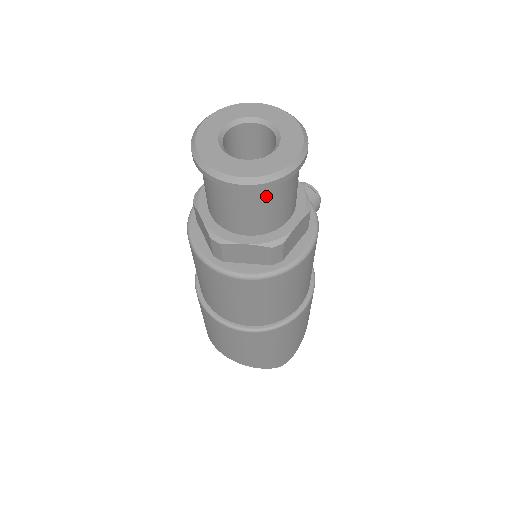
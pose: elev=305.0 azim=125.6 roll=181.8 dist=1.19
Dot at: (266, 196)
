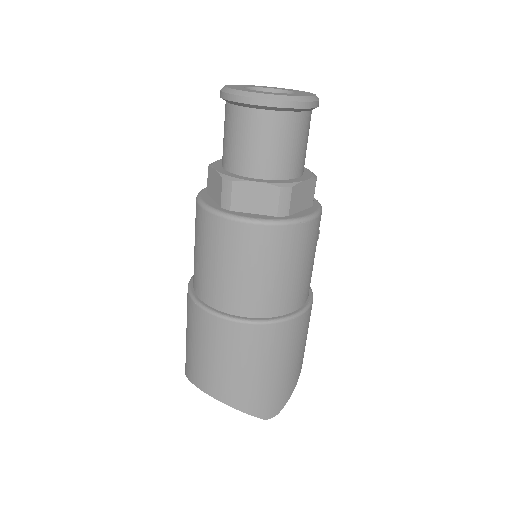
Dot at: (282, 126)
